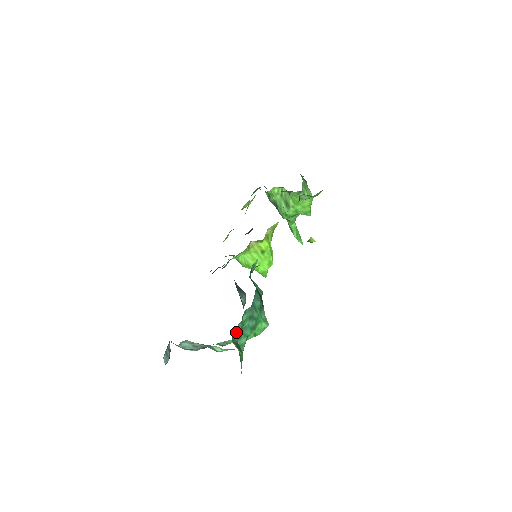
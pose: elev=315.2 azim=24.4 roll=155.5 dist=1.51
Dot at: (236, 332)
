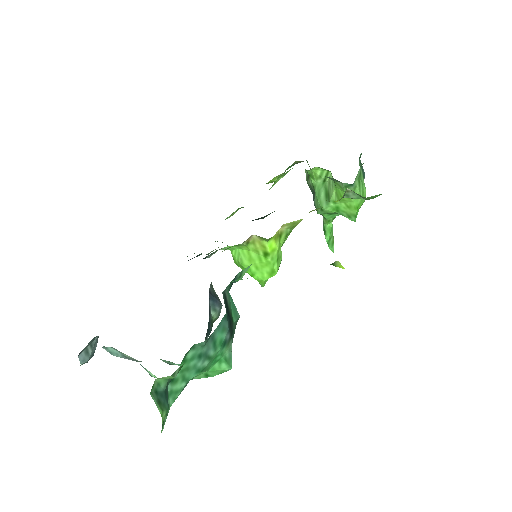
Dot at: (164, 378)
